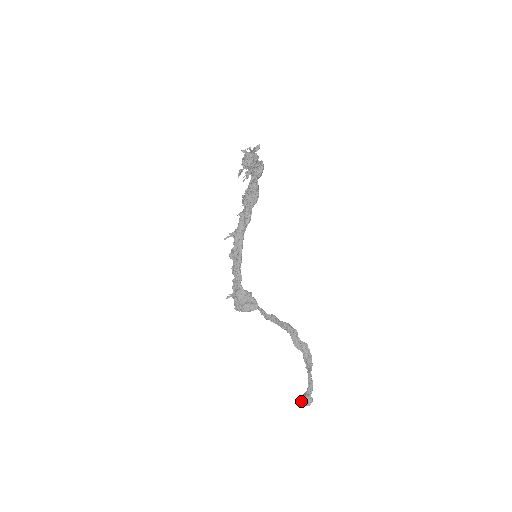
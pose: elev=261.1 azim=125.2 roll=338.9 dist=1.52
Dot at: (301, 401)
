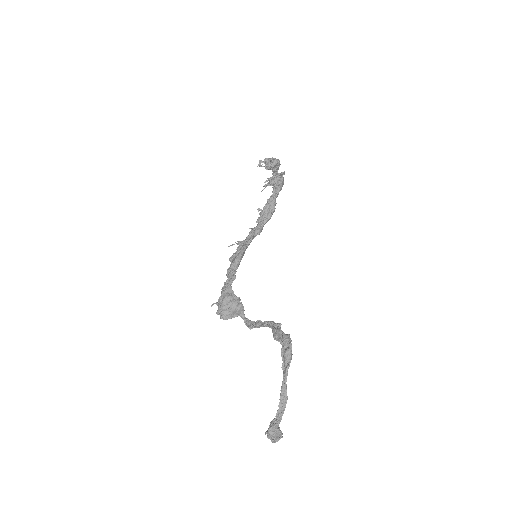
Dot at: (266, 431)
